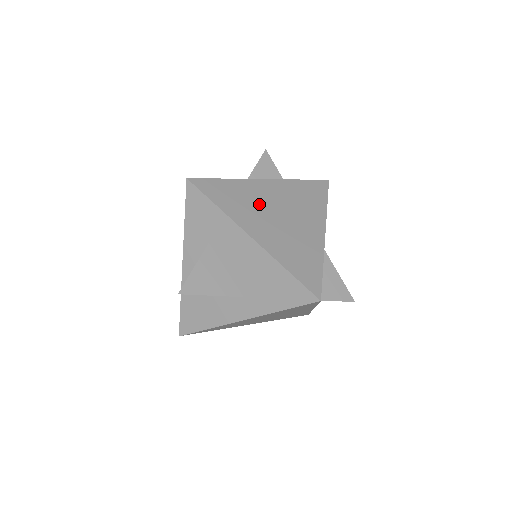
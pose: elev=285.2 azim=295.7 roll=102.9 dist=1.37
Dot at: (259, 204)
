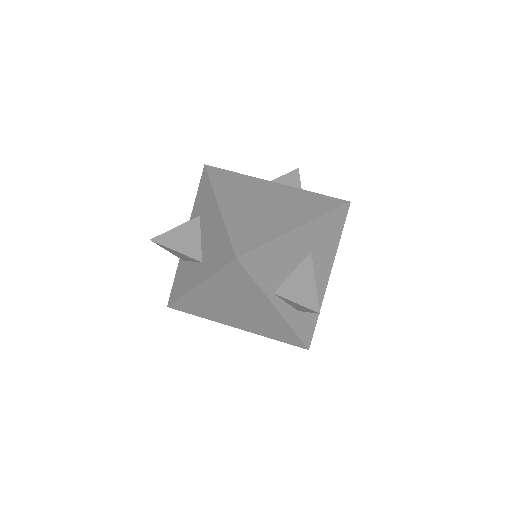
Dot at: (251, 192)
